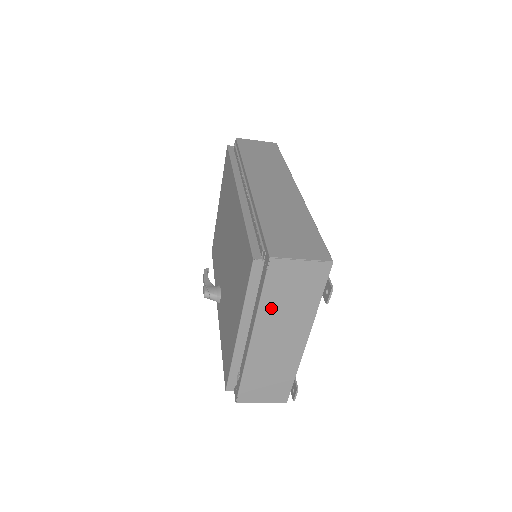
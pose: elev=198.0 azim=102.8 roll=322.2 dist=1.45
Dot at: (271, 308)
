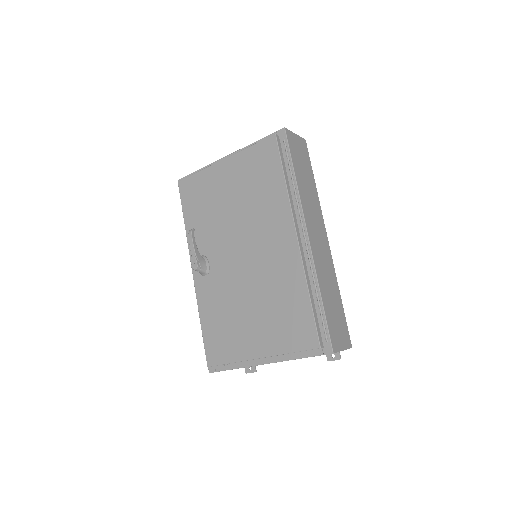
Dot at: occluded
